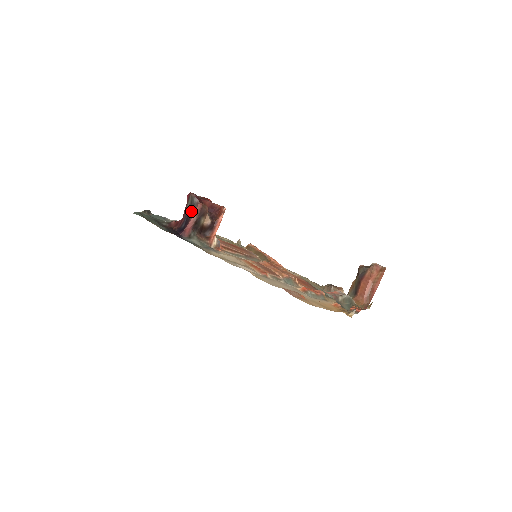
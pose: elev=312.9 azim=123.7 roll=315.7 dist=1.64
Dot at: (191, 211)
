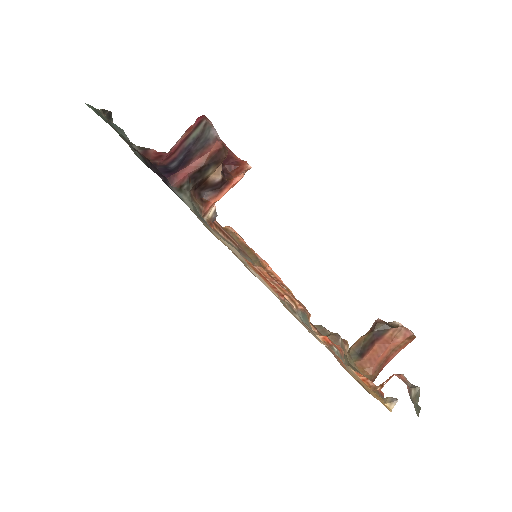
Dot at: (199, 147)
